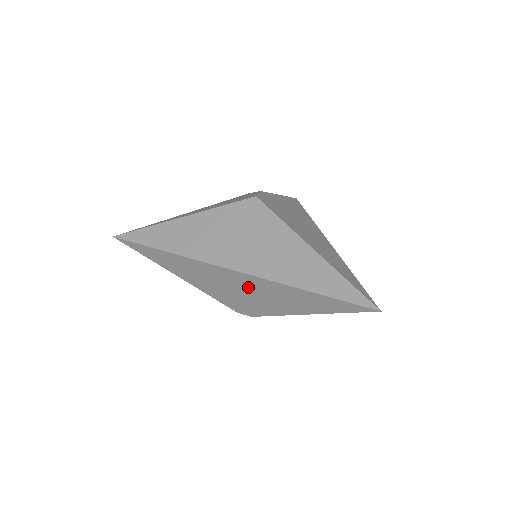
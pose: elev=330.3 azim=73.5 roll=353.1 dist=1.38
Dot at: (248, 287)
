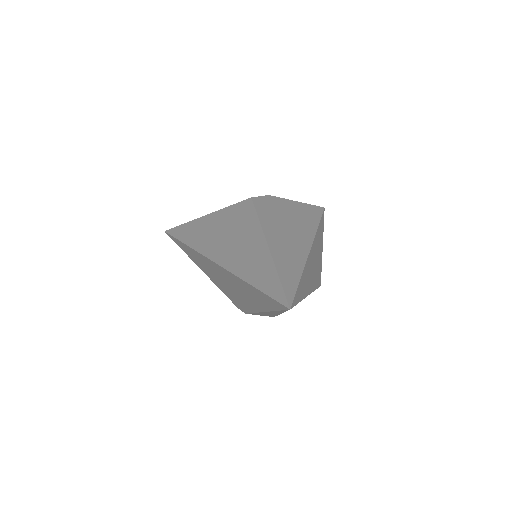
Dot at: (228, 280)
